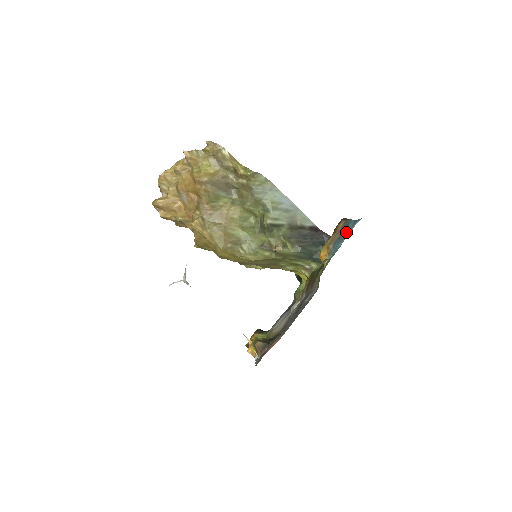
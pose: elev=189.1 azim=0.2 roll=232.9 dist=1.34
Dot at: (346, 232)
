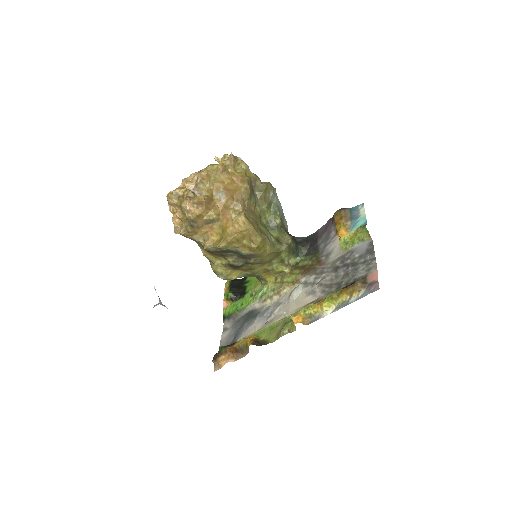
Dot at: (355, 213)
